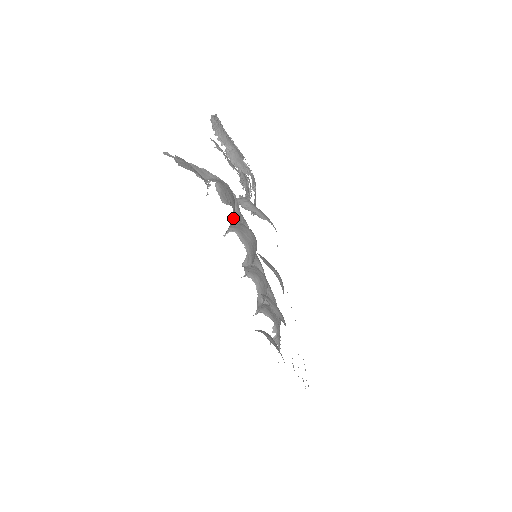
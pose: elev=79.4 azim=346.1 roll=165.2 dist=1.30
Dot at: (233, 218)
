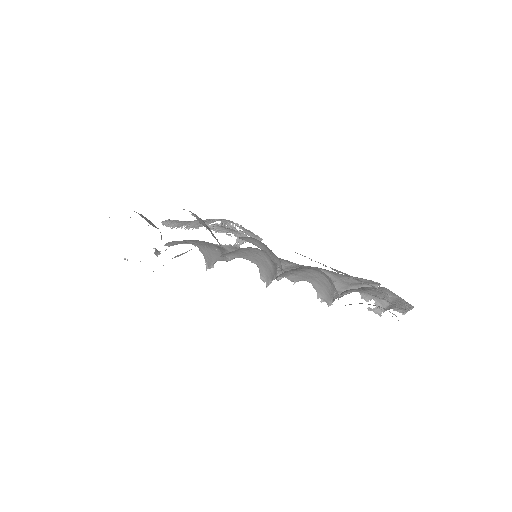
Dot at: occluded
